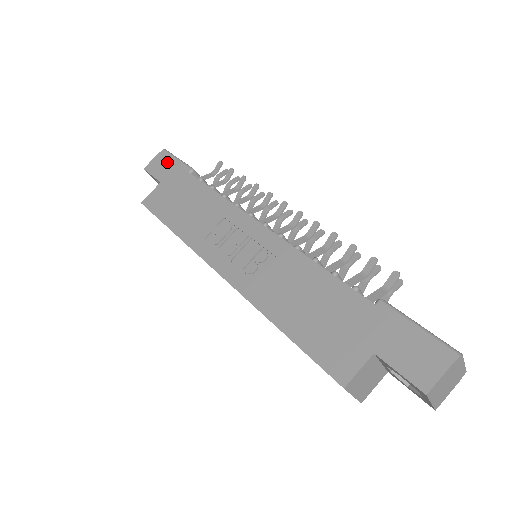
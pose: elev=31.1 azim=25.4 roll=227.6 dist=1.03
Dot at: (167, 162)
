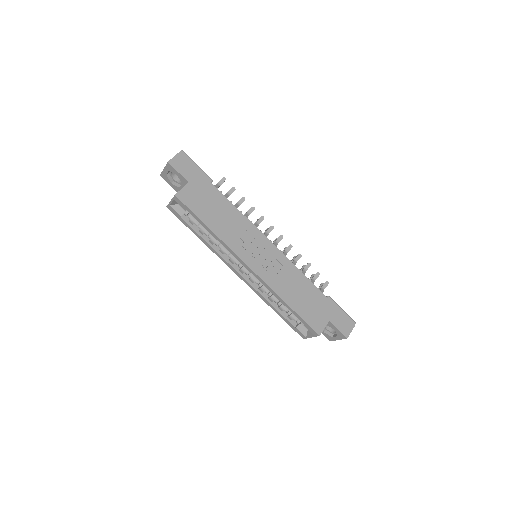
Dot at: (190, 165)
